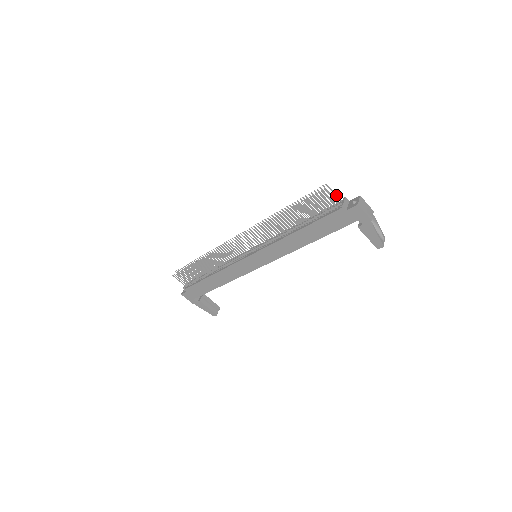
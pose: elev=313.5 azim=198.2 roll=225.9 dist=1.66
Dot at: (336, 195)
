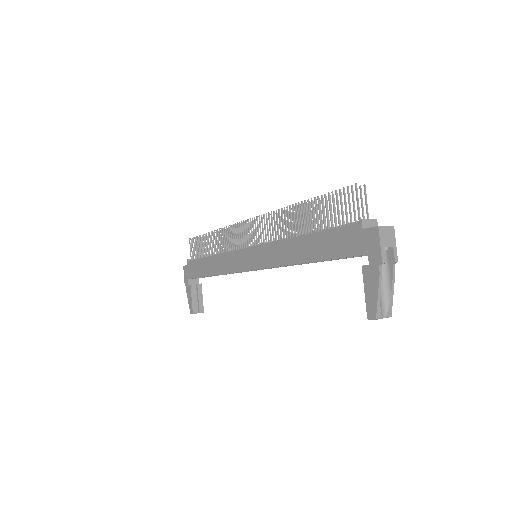
Dot at: (367, 208)
